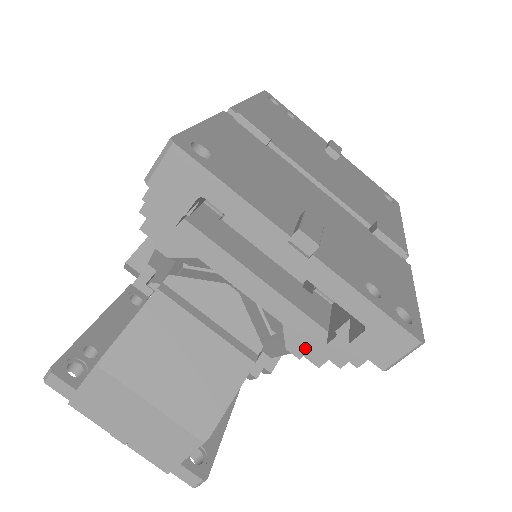
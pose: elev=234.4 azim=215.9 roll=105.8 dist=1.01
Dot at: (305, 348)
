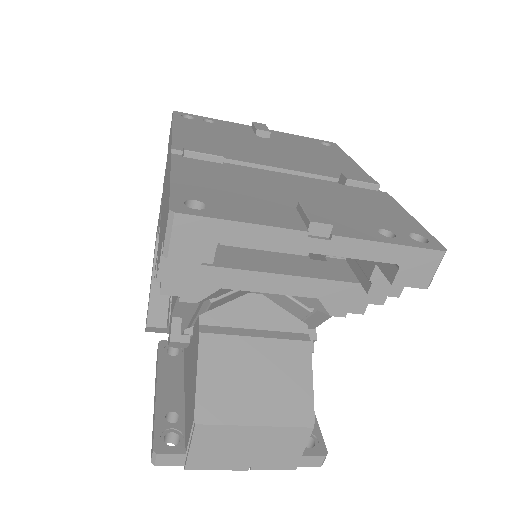
Dot at: (345, 306)
